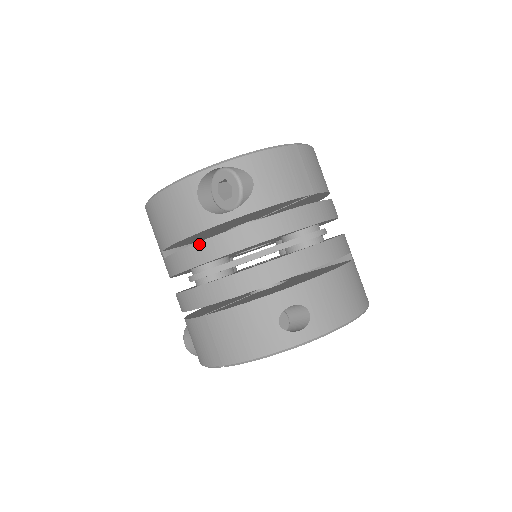
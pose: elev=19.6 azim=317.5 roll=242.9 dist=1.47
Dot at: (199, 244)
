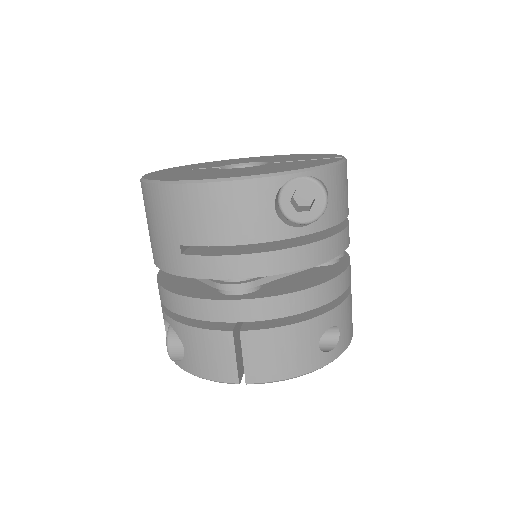
Dot at: (260, 255)
